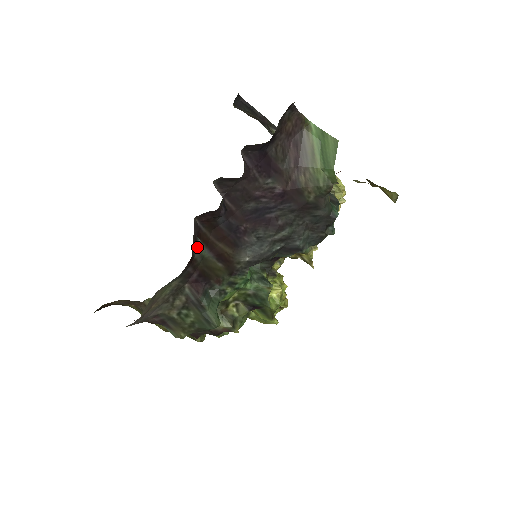
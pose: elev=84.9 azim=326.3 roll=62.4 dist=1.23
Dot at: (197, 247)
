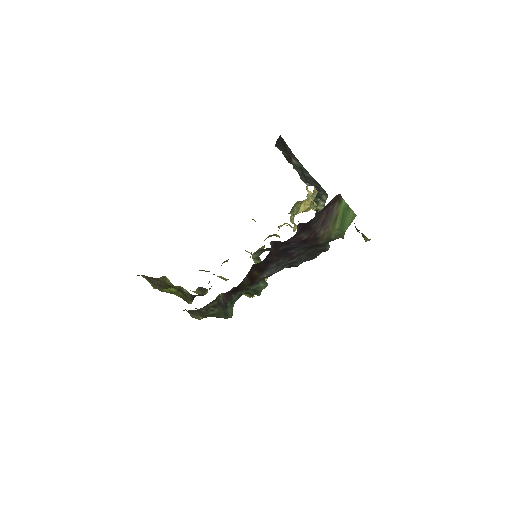
Dot at: occluded
